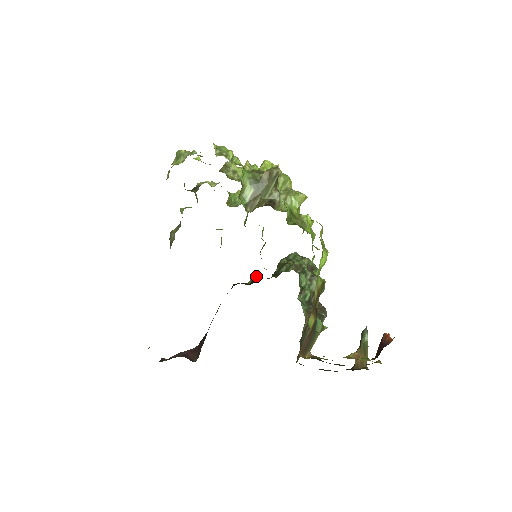
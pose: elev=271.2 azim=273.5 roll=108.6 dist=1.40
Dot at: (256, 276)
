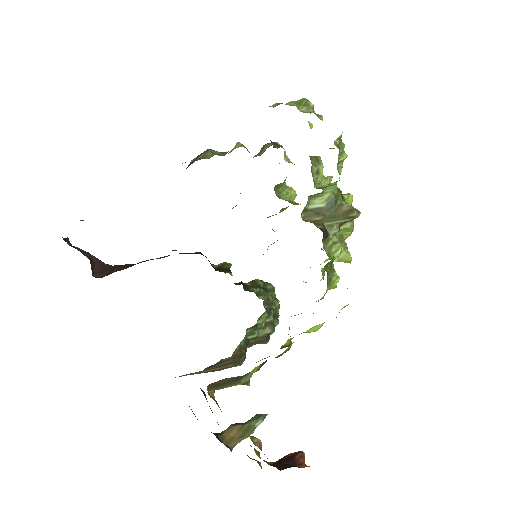
Dot at: (227, 268)
